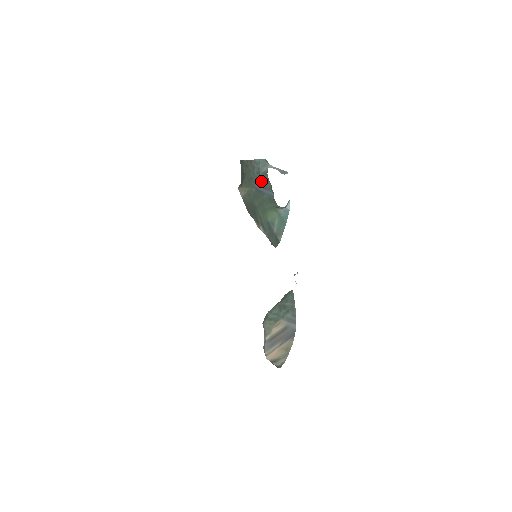
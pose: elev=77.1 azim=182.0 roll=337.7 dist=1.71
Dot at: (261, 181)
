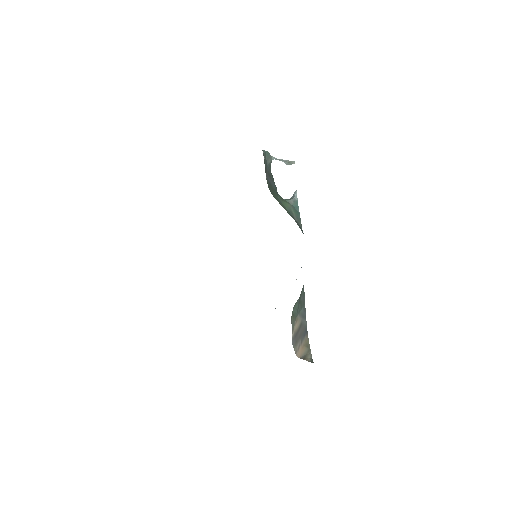
Dot at: (268, 173)
